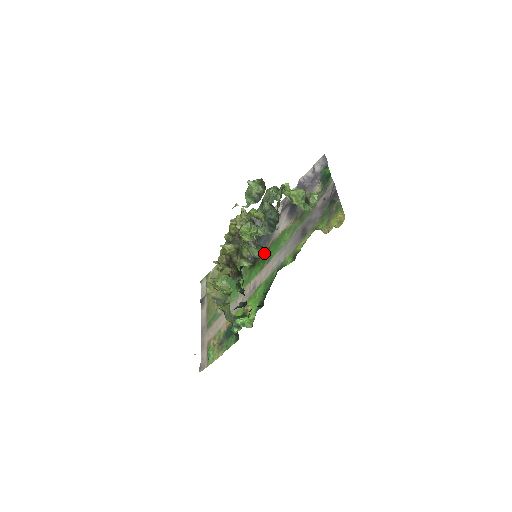
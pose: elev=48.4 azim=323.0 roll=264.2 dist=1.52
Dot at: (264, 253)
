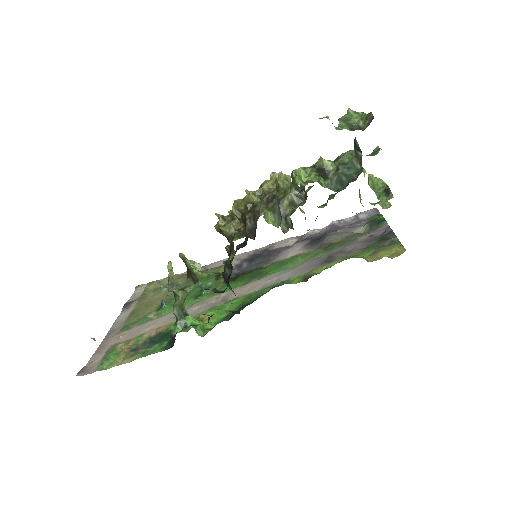
Dot at: (256, 270)
